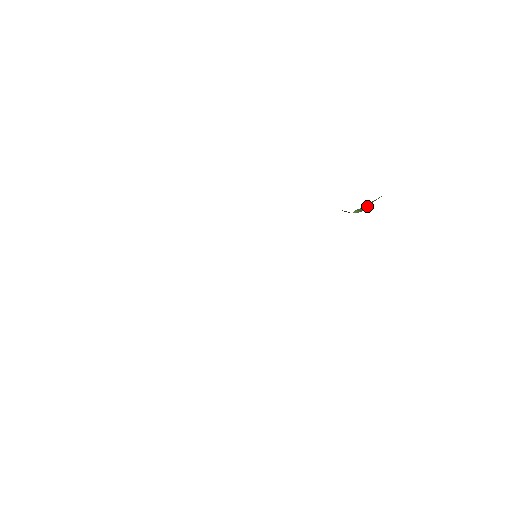
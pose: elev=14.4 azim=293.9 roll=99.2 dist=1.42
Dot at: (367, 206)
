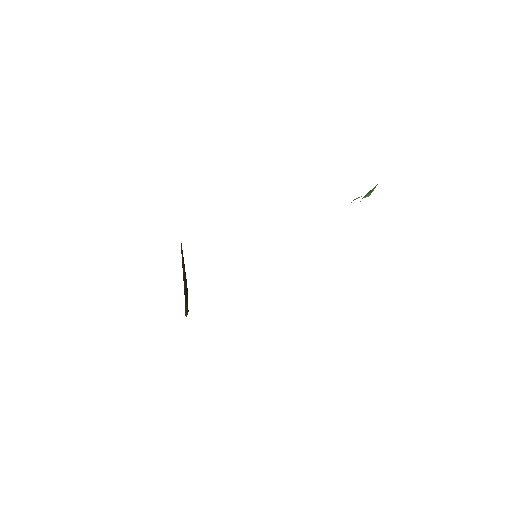
Dot at: (370, 191)
